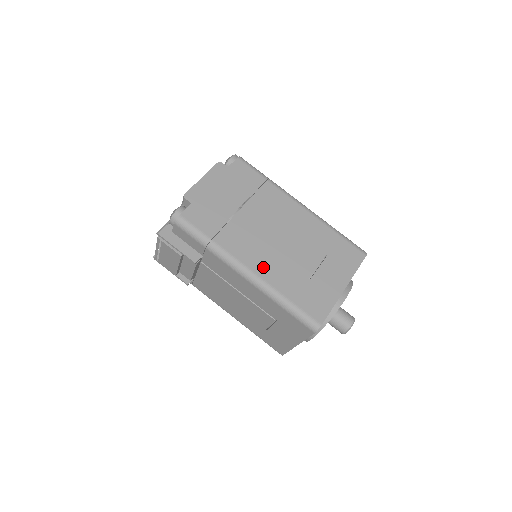
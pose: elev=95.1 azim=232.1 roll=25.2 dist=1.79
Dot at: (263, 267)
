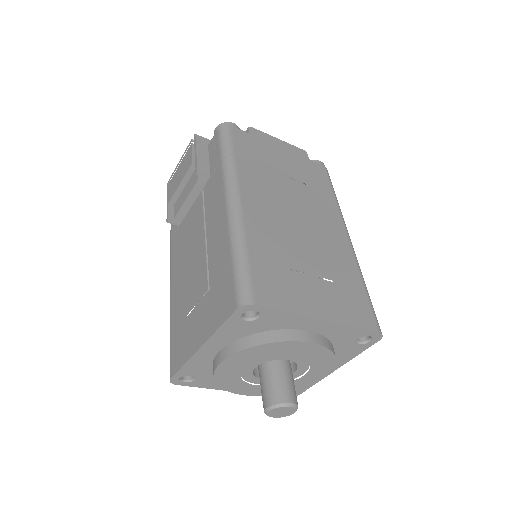
Dot at: (255, 212)
